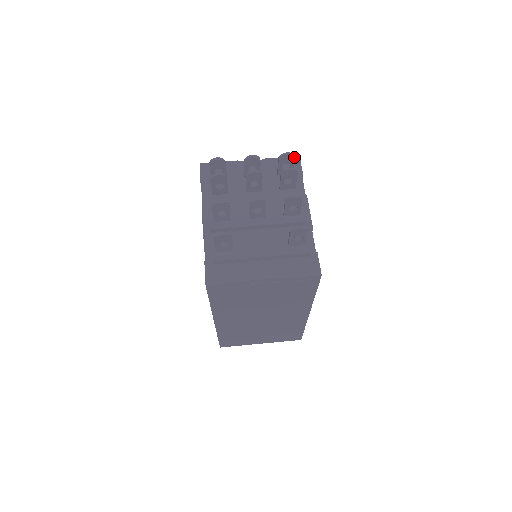
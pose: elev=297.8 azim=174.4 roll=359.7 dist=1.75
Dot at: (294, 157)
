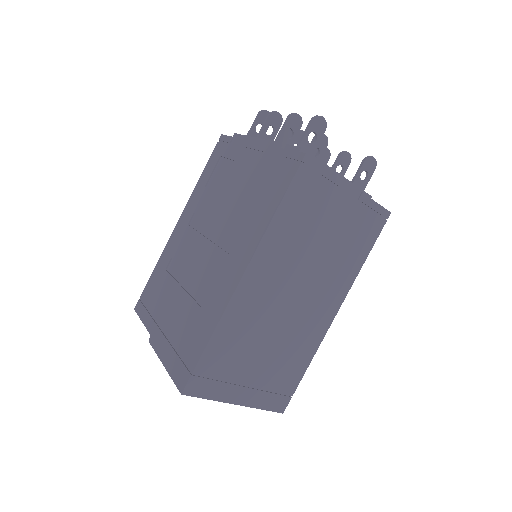
Dot at: occluded
